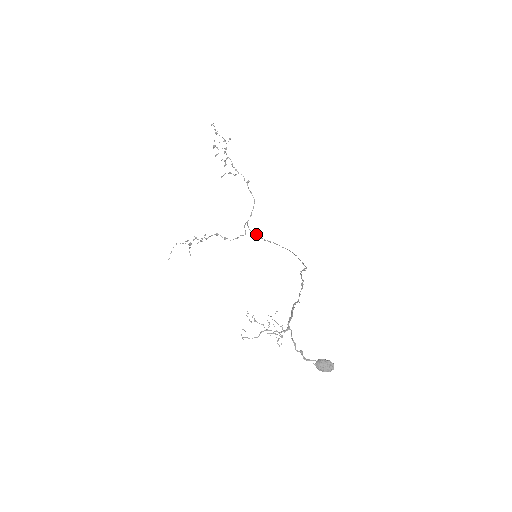
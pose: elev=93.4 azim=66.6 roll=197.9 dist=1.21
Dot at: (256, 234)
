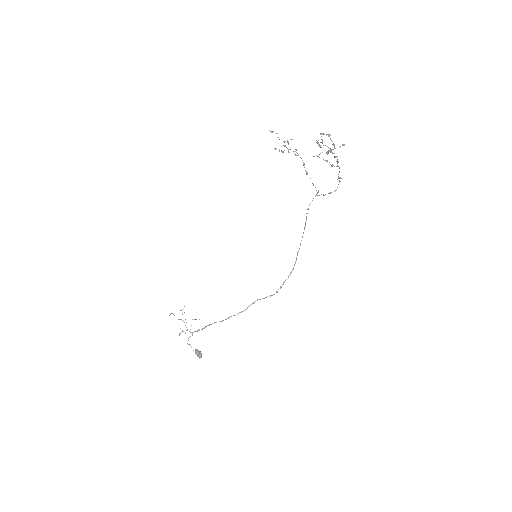
Dot at: occluded
